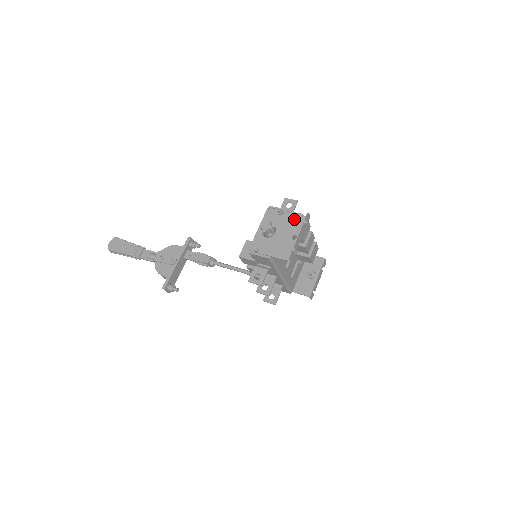
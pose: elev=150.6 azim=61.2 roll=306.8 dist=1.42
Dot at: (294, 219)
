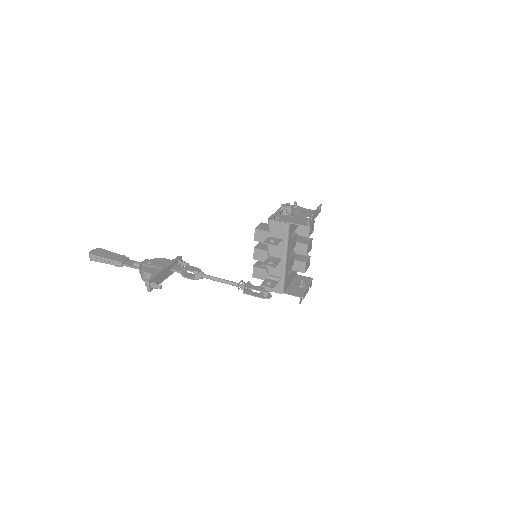
Dot at: (307, 210)
